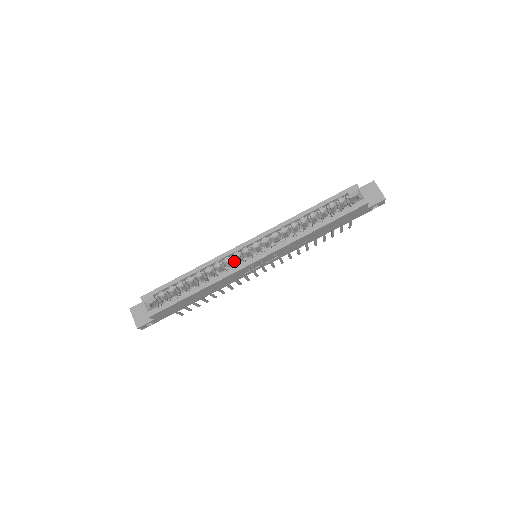
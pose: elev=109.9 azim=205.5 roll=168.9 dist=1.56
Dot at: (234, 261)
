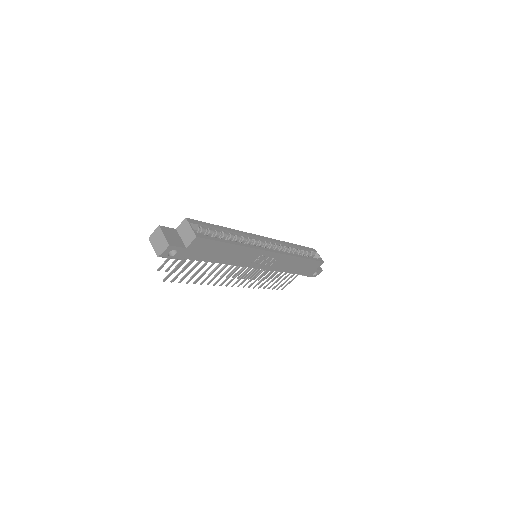
Dot at: occluded
